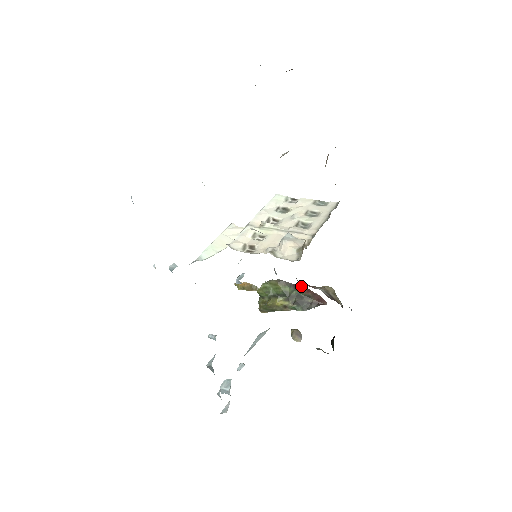
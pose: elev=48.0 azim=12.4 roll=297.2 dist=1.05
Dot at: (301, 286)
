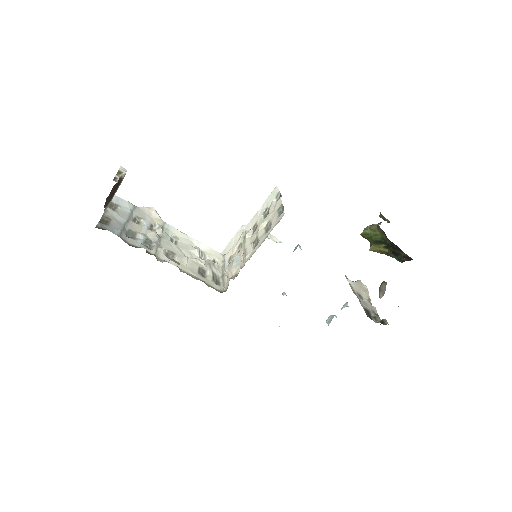
Dot at: (388, 239)
